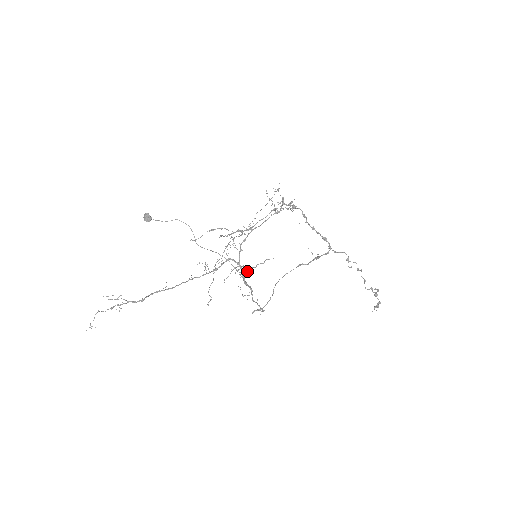
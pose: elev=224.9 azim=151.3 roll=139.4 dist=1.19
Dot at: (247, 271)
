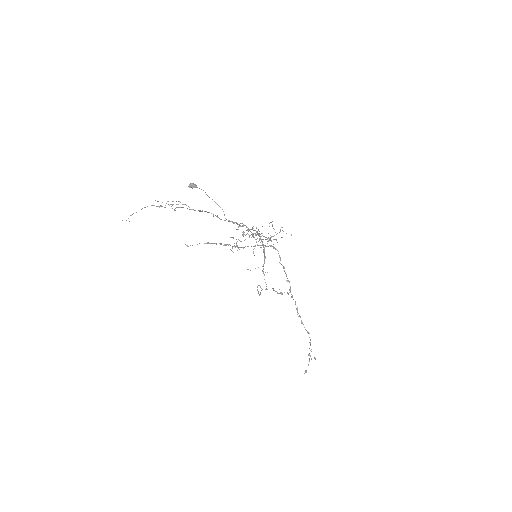
Dot at: (280, 230)
